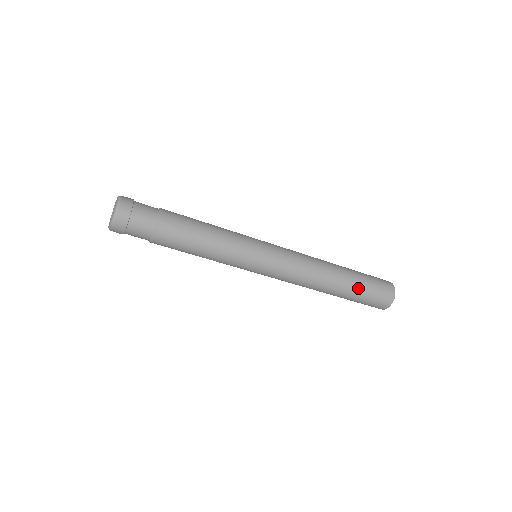
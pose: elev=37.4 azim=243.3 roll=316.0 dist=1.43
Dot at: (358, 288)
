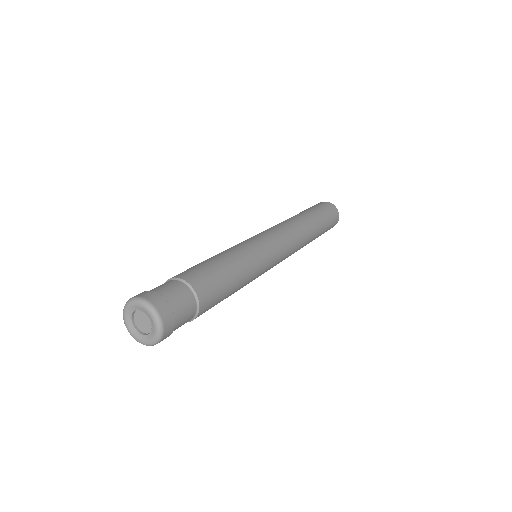
Dot at: (322, 233)
